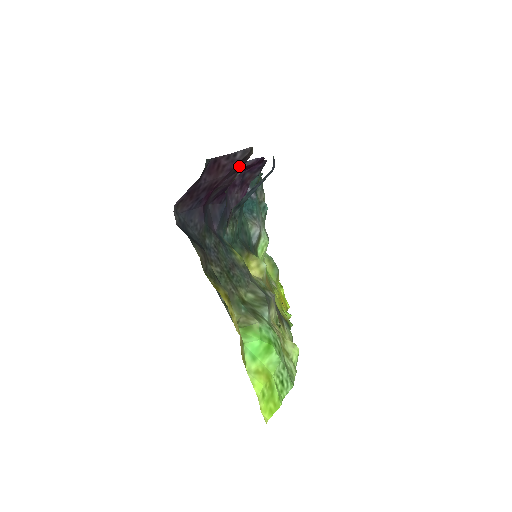
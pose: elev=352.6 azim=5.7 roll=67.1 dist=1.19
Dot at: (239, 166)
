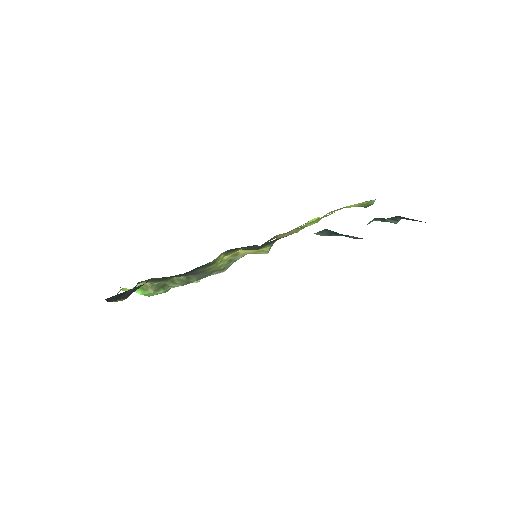
Dot at: occluded
